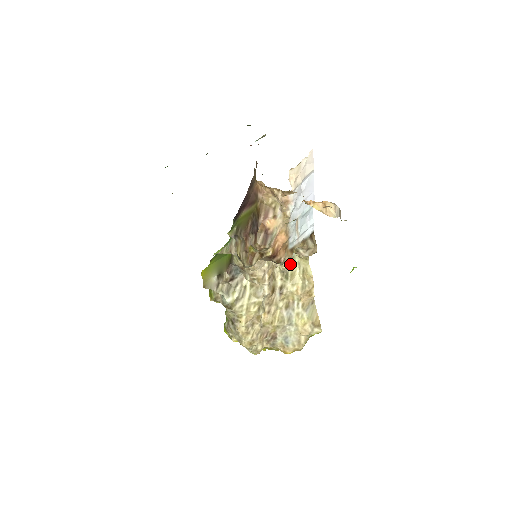
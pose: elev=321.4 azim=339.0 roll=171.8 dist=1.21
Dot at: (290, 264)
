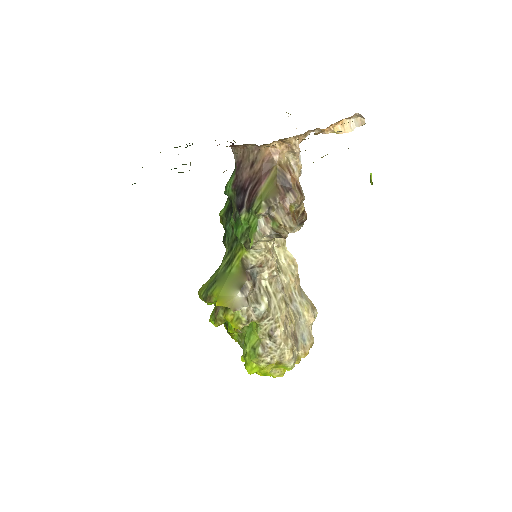
Dot at: occluded
